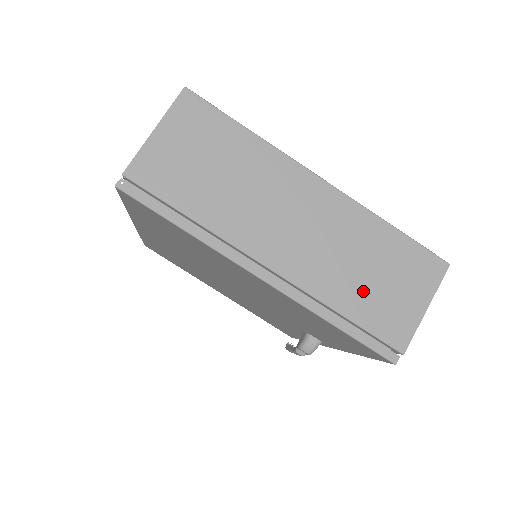
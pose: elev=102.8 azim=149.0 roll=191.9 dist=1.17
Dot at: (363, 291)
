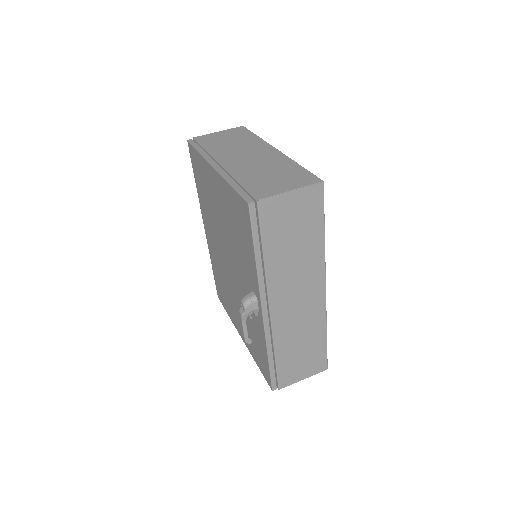
Dot at: (259, 178)
